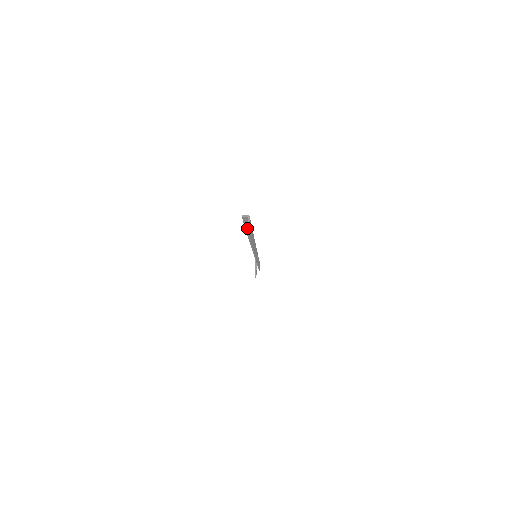
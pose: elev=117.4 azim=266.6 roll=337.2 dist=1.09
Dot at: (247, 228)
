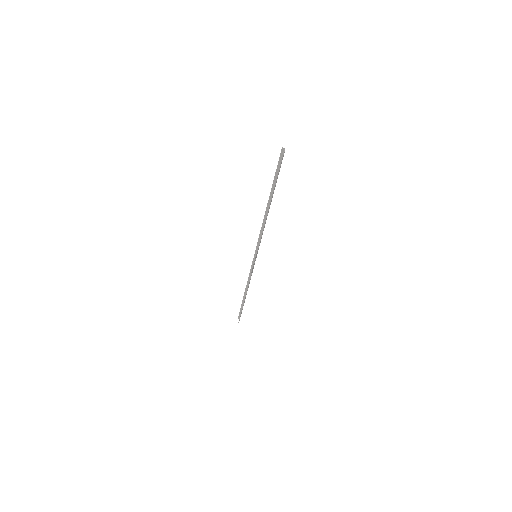
Dot at: (275, 176)
